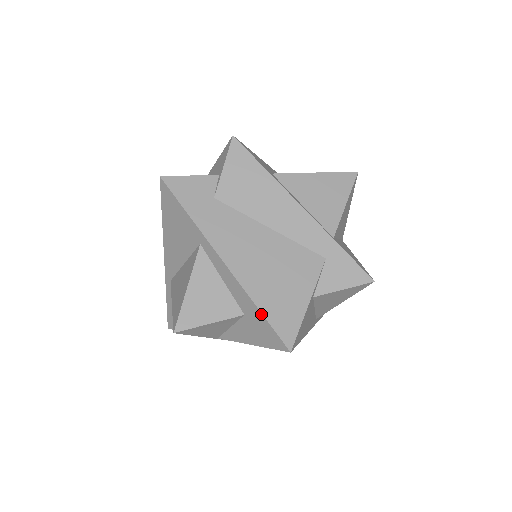
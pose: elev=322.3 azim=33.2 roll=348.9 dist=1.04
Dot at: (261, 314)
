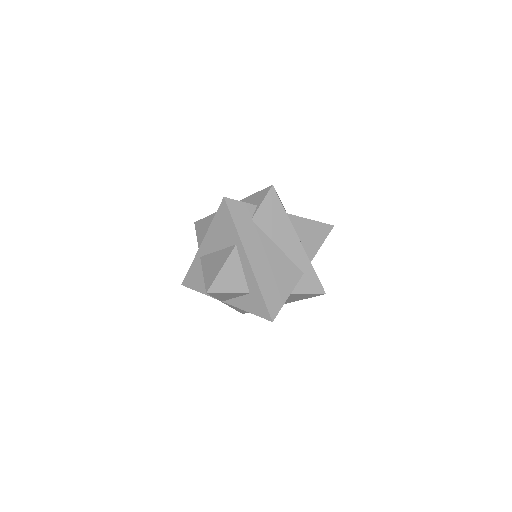
Dot at: (262, 296)
